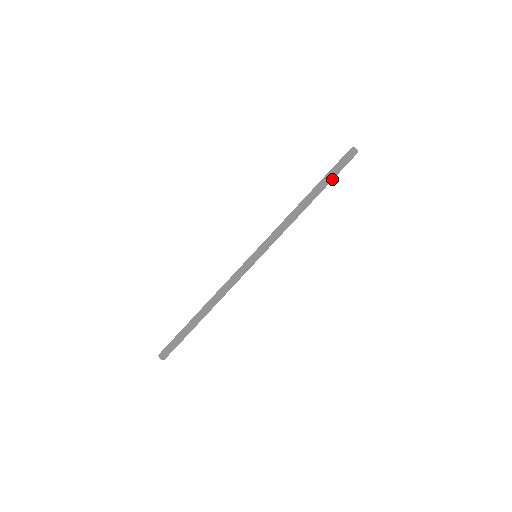
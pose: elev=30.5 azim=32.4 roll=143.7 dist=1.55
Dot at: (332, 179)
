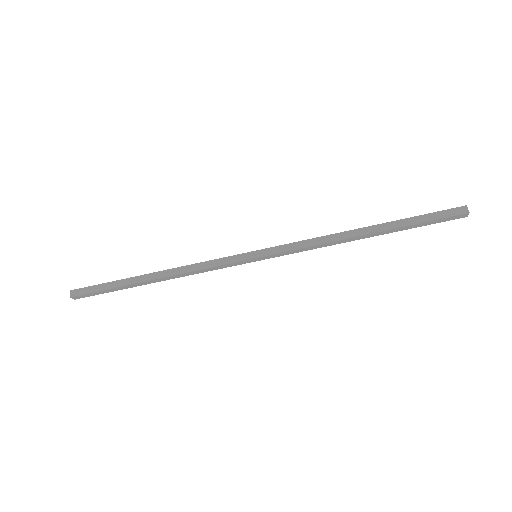
Dot at: (411, 227)
